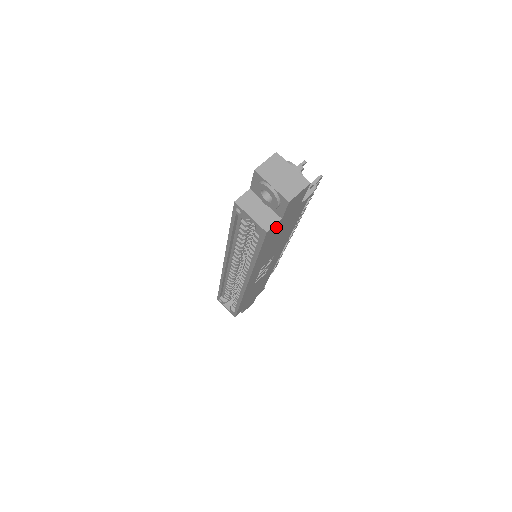
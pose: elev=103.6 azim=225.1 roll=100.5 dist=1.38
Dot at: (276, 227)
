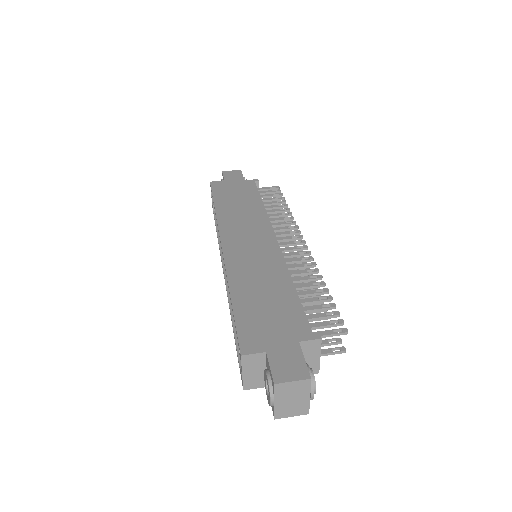
Dot at: occluded
